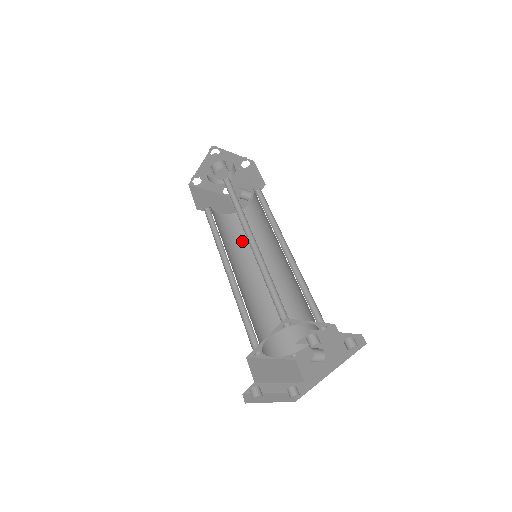
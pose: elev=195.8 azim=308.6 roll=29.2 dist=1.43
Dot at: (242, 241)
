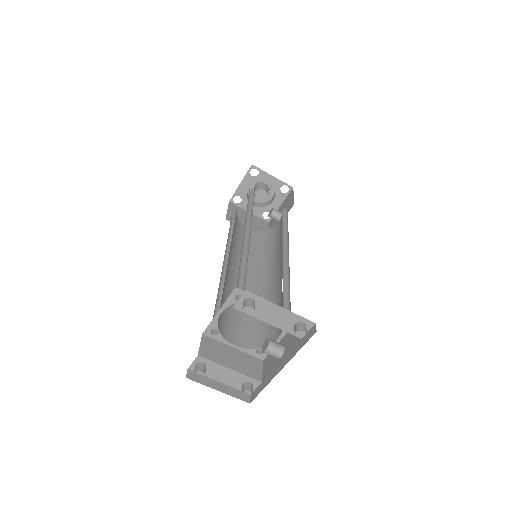
Dot at: (258, 252)
